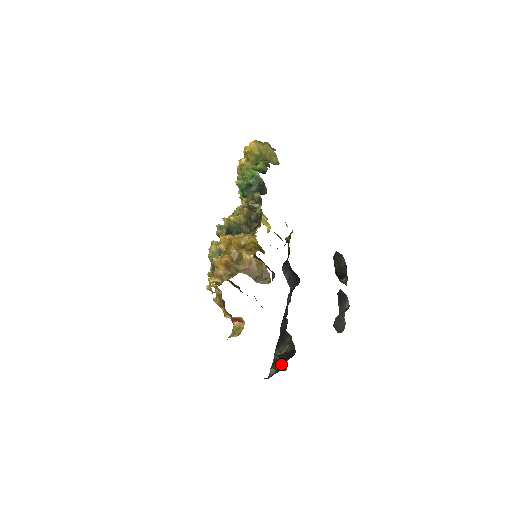
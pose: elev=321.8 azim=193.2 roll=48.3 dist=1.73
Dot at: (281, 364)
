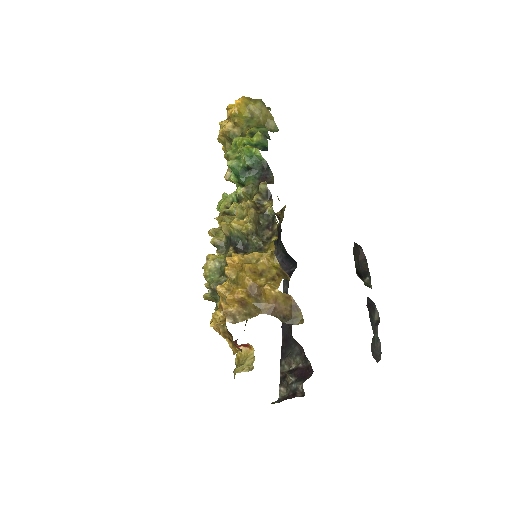
Dot at: (296, 387)
